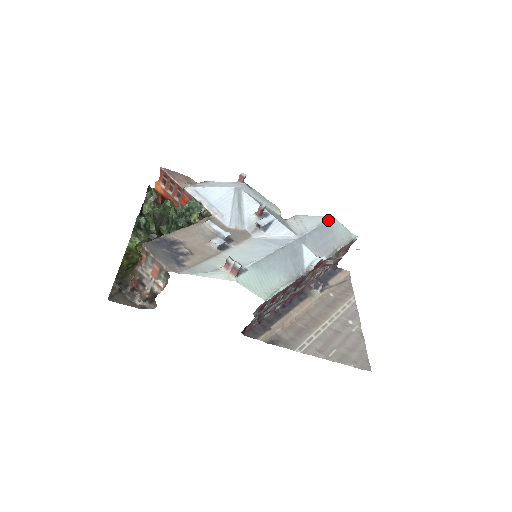
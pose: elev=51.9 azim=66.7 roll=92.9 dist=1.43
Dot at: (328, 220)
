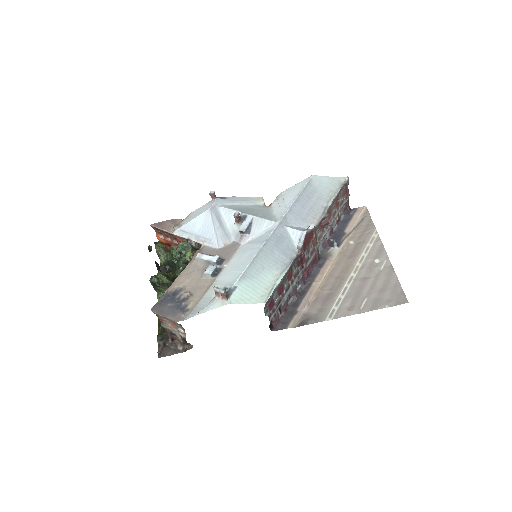
Dot at: (307, 183)
